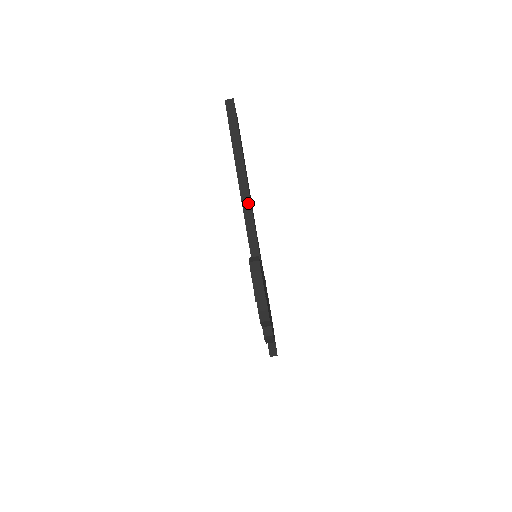
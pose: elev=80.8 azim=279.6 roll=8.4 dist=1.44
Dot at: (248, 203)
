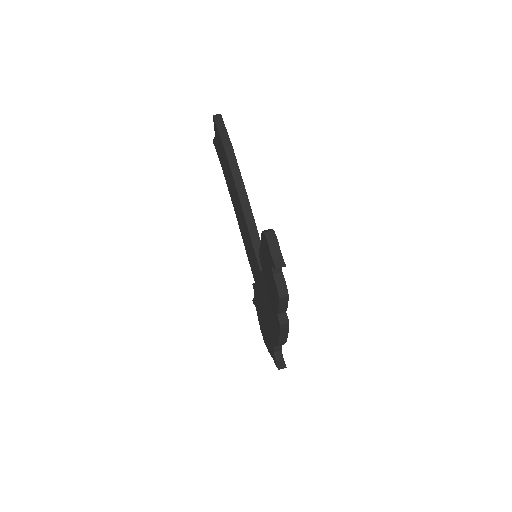
Dot at: (246, 199)
